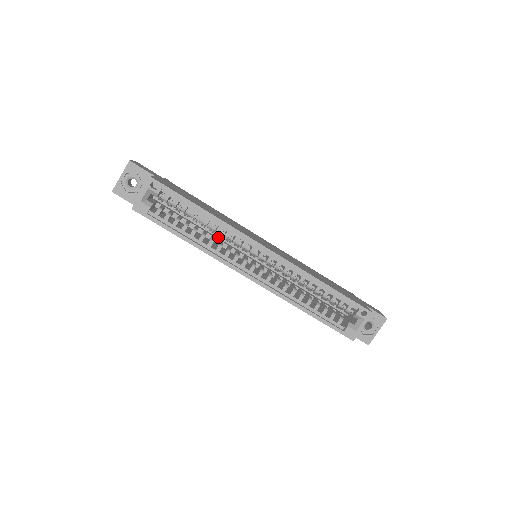
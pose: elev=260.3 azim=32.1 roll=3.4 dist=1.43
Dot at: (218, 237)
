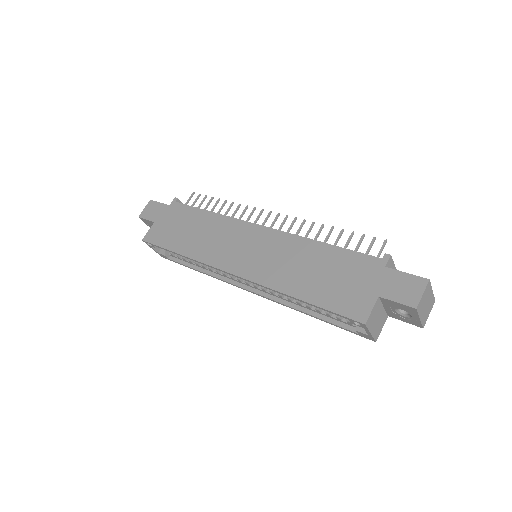
Dot at: occluded
